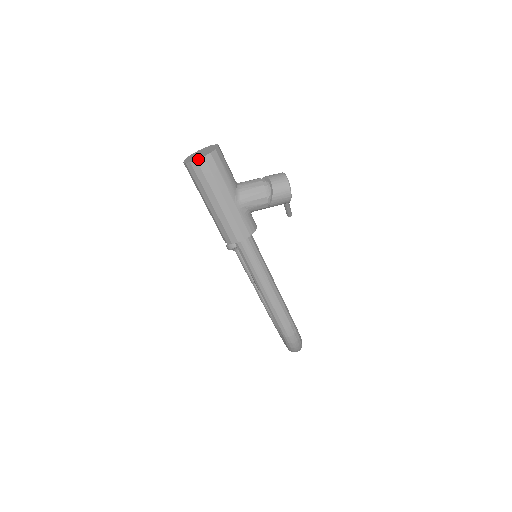
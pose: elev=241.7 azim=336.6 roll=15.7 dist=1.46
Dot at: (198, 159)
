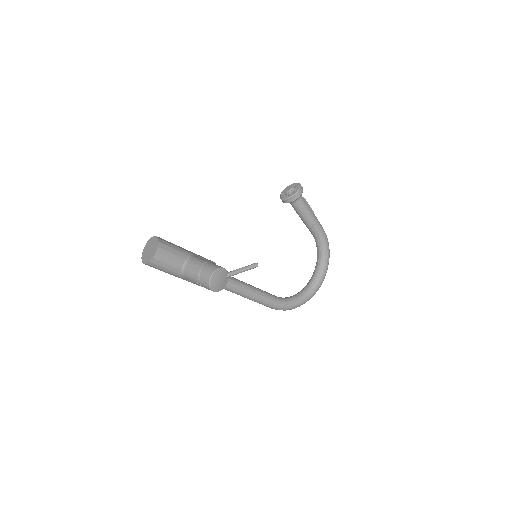
Dot at: (142, 262)
